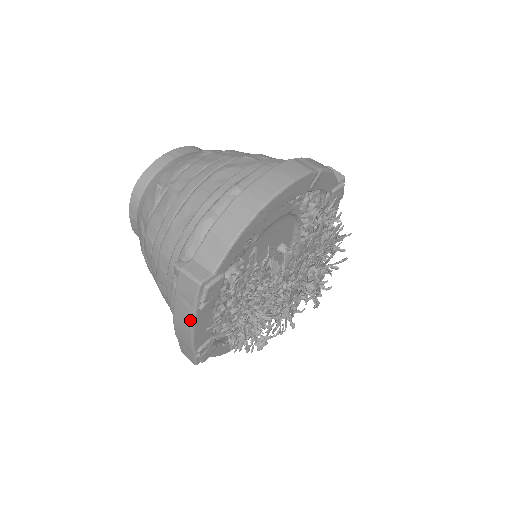
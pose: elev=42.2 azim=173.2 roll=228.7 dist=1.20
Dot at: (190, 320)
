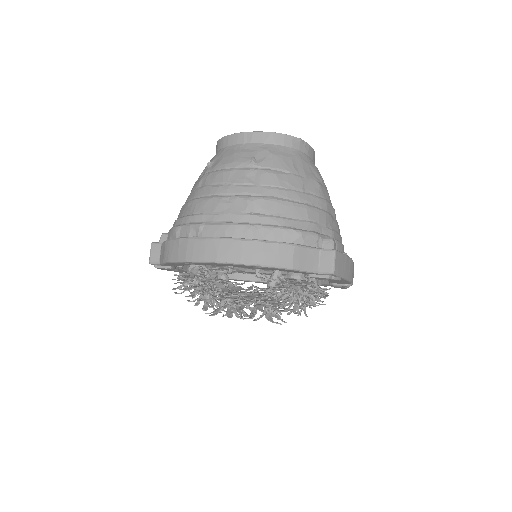
Dot at: occluded
